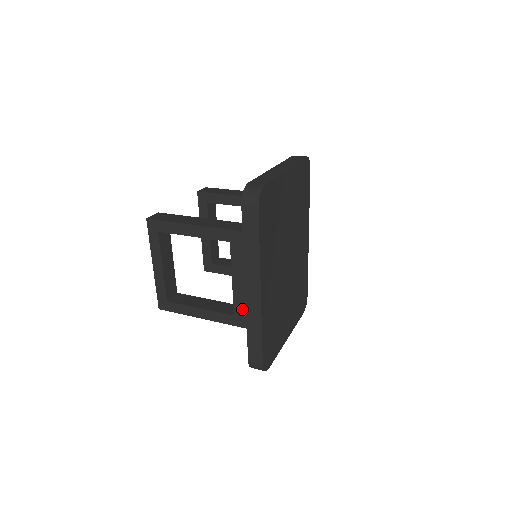
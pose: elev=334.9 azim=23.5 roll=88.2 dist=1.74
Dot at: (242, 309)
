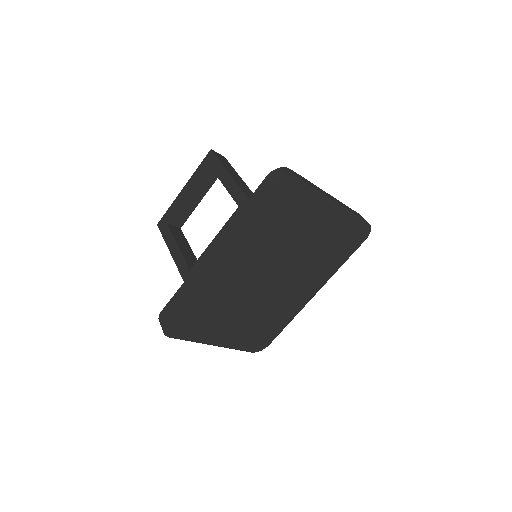
Dot at: occluded
